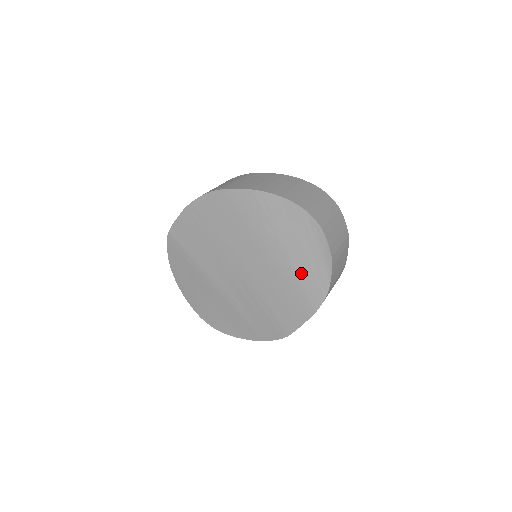
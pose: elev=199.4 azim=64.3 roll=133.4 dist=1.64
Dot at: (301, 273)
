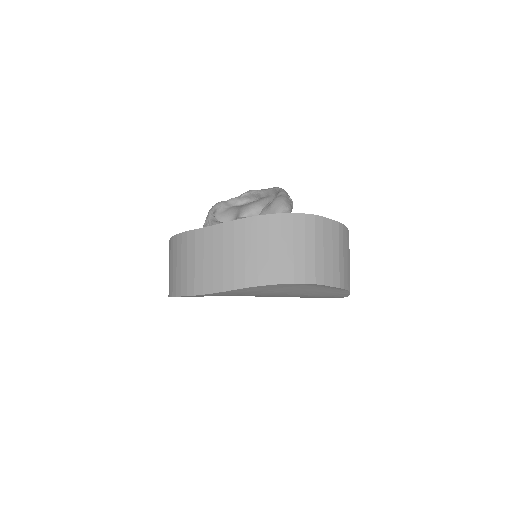
Dot at: (316, 295)
